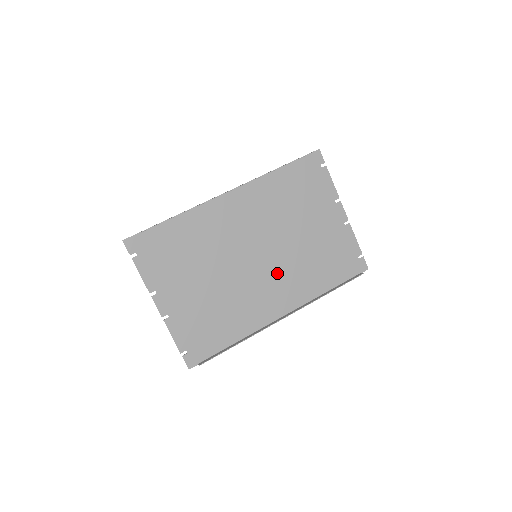
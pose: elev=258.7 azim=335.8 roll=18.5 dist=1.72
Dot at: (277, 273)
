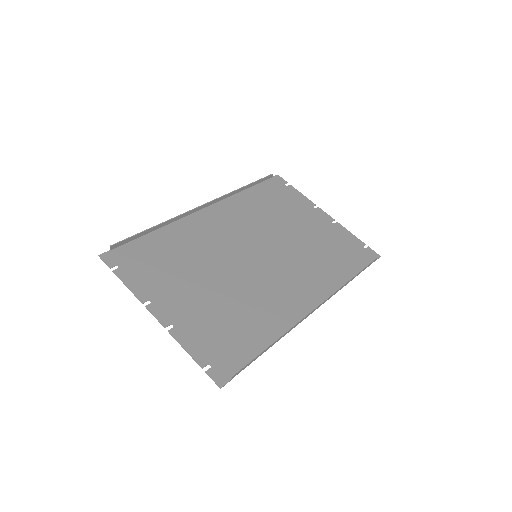
Dot at: (286, 269)
